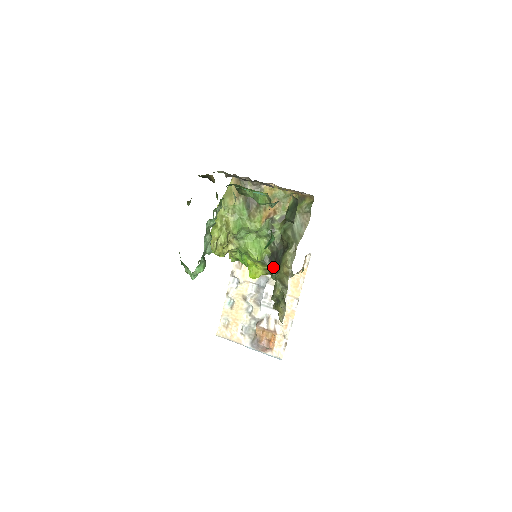
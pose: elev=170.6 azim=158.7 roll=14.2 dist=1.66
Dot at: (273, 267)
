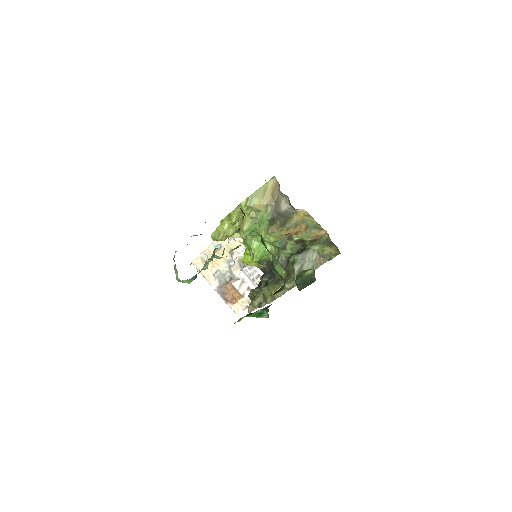
Dot at: (266, 272)
